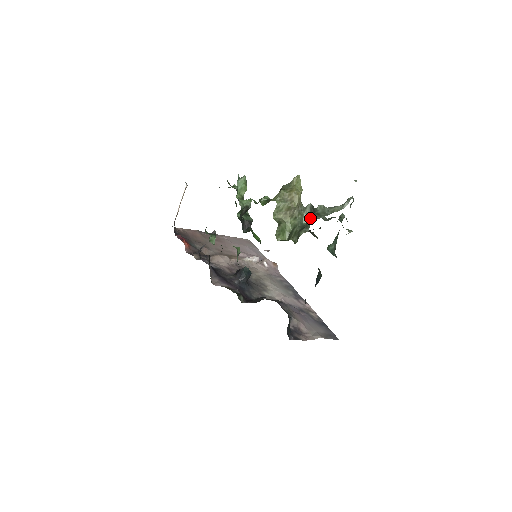
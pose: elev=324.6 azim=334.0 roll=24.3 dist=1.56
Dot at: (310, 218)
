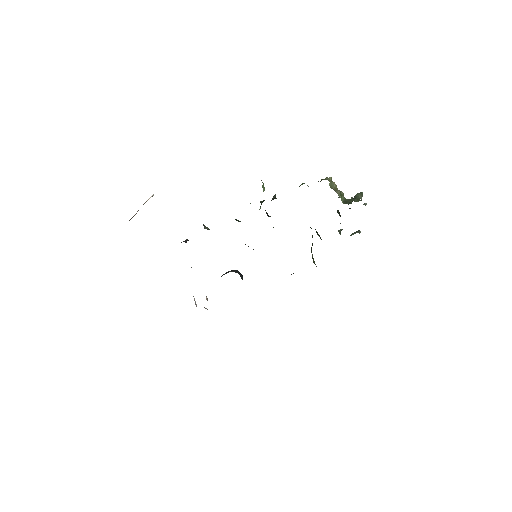
Dot at: (361, 192)
